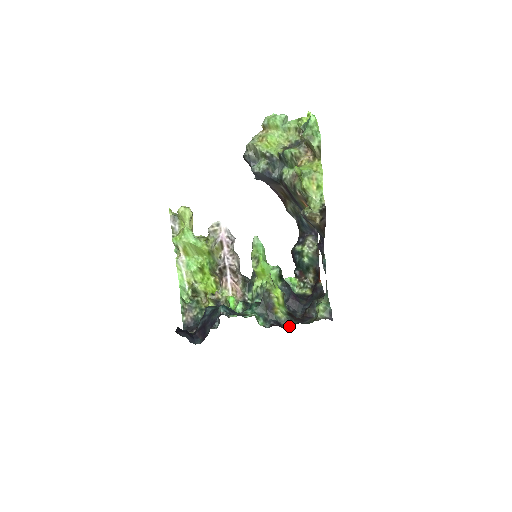
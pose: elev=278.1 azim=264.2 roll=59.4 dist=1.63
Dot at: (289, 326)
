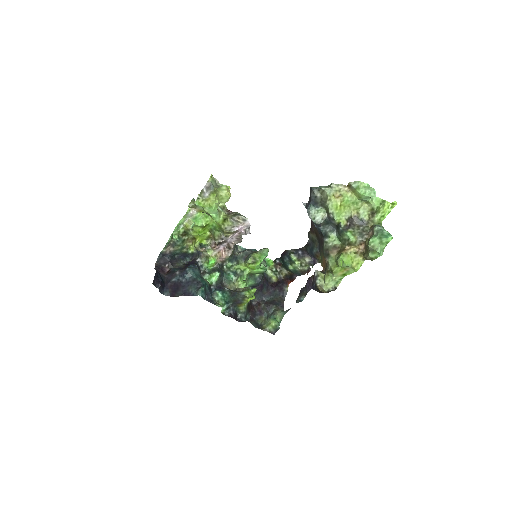
Dot at: (242, 320)
